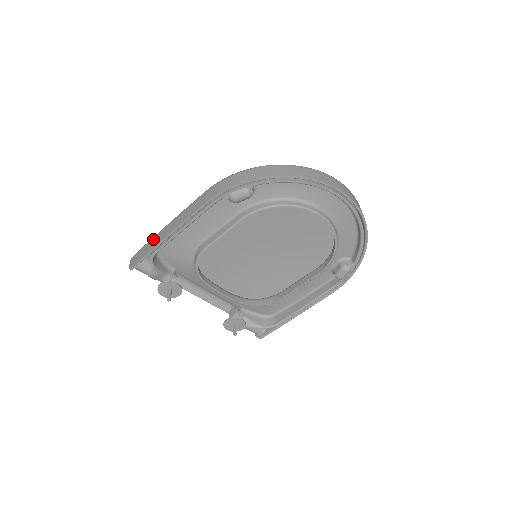
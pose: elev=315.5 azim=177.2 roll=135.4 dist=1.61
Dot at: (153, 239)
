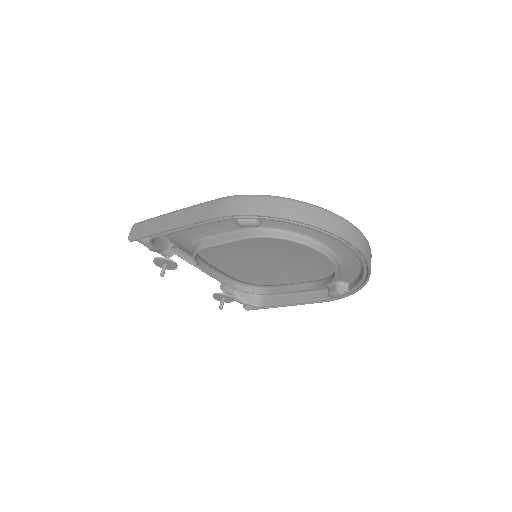
Dot at: (156, 221)
